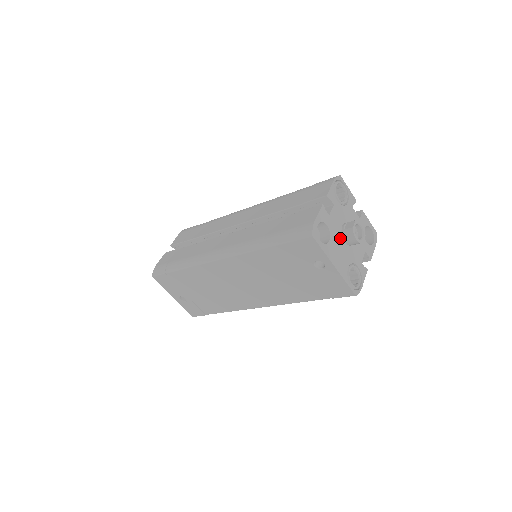
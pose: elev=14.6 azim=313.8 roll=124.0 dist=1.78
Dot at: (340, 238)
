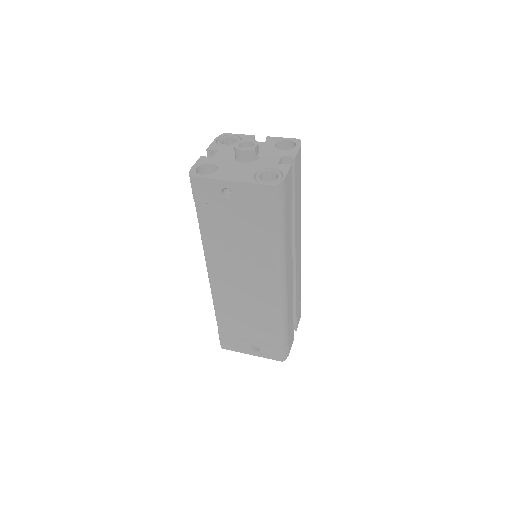
Dot at: (235, 163)
